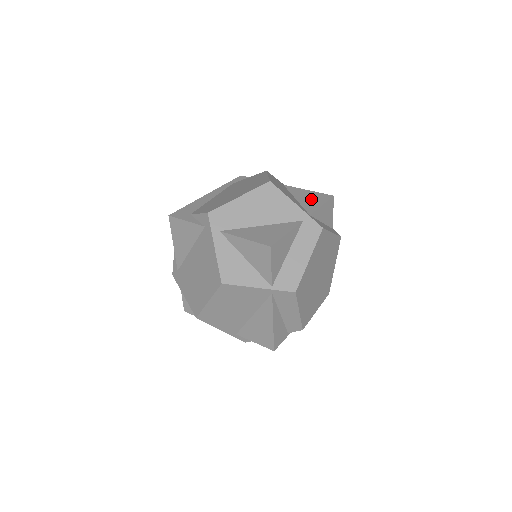
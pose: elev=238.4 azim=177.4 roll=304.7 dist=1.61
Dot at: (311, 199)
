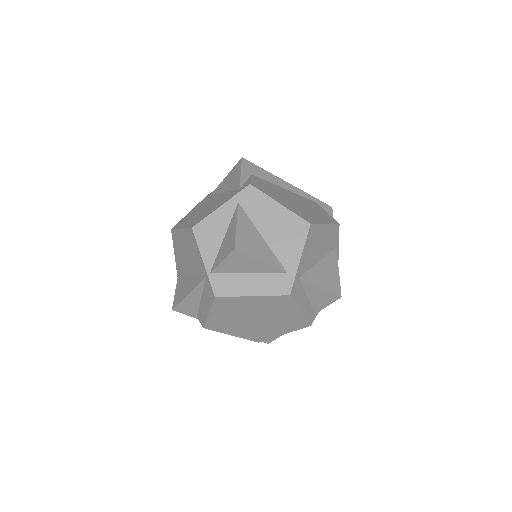
Dot at: (325, 276)
